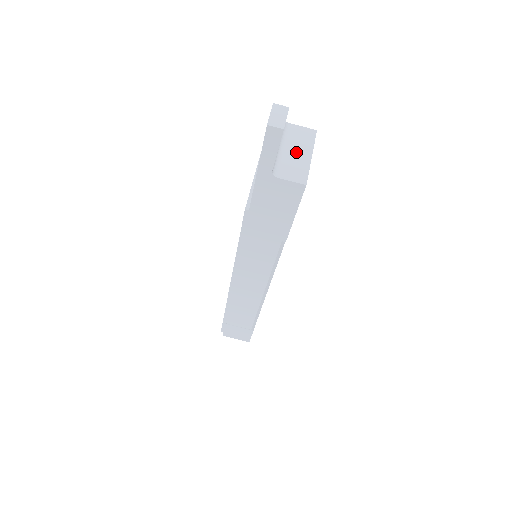
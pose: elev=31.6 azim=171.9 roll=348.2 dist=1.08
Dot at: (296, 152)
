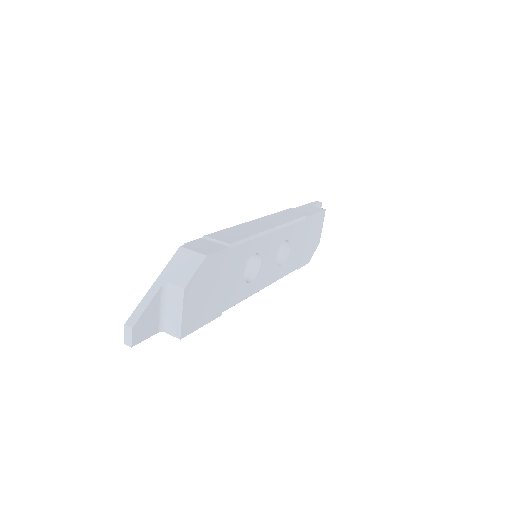
Dot at: (173, 311)
